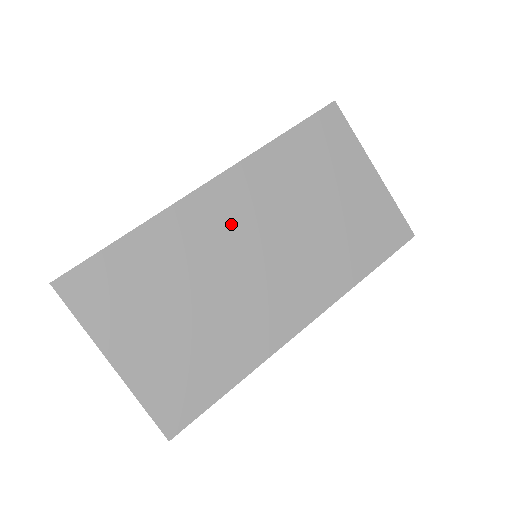
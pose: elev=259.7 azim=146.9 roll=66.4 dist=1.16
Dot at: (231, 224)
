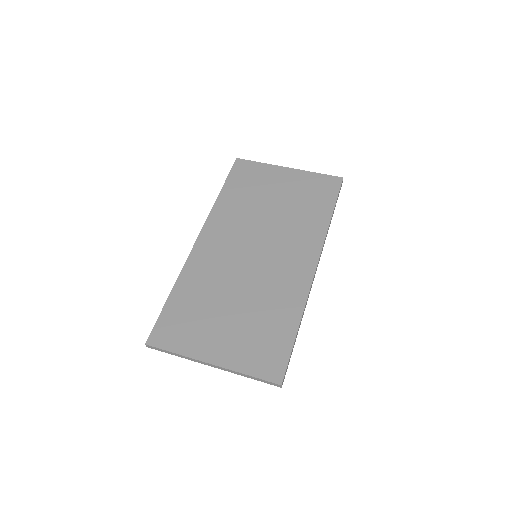
Dot at: (226, 249)
